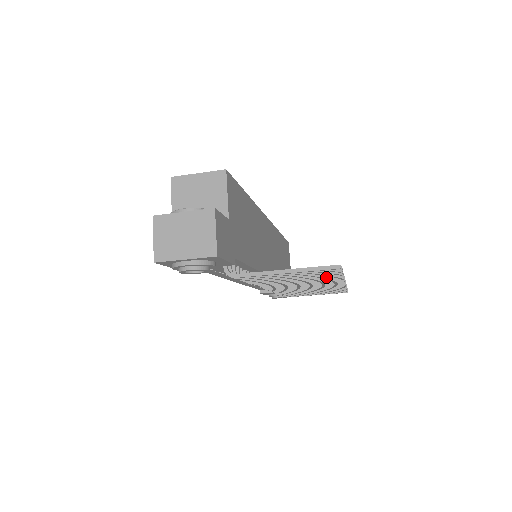
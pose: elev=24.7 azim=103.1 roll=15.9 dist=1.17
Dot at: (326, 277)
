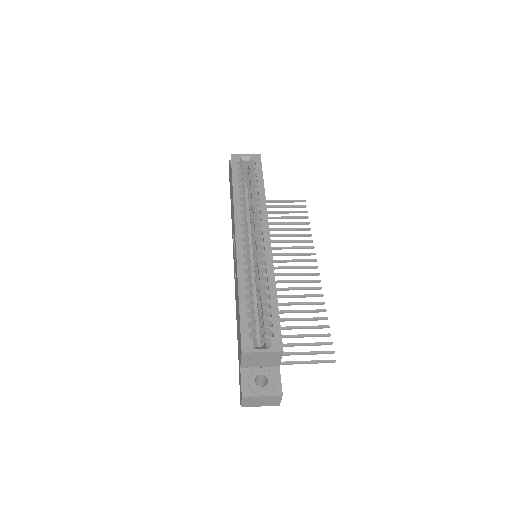
Dot at: (317, 320)
